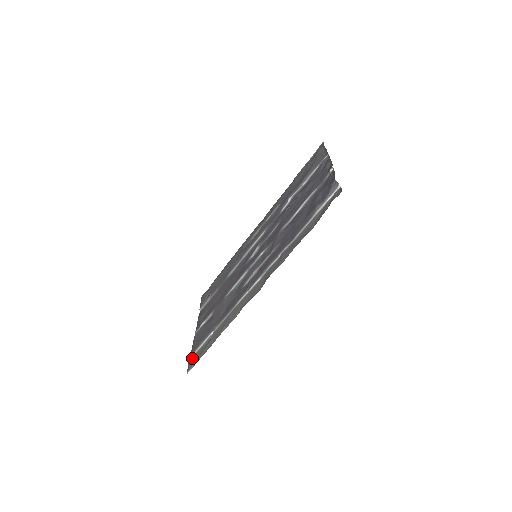
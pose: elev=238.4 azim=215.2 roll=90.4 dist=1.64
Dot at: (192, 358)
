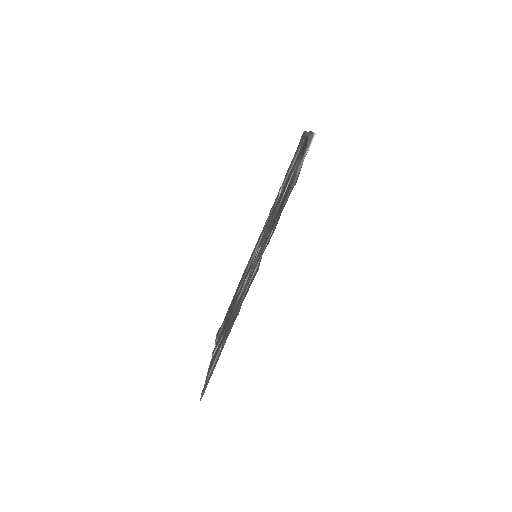
Dot at: (205, 385)
